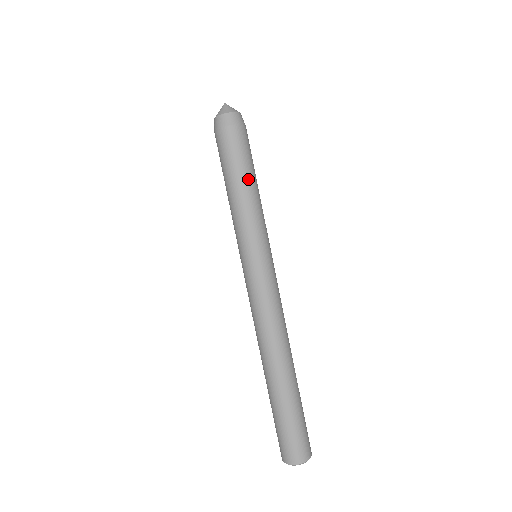
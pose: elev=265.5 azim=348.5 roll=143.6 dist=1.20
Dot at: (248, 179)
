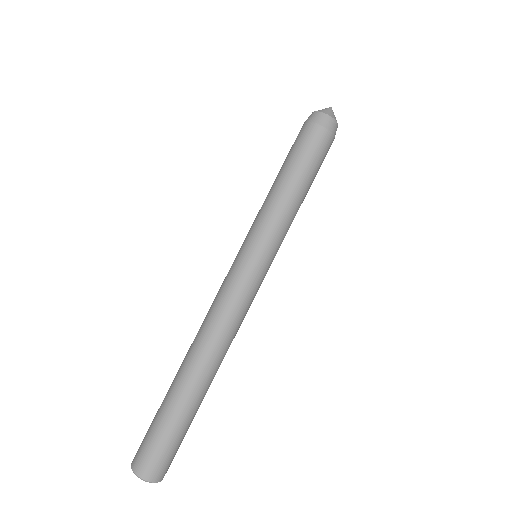
Dot at: (288, 175)
